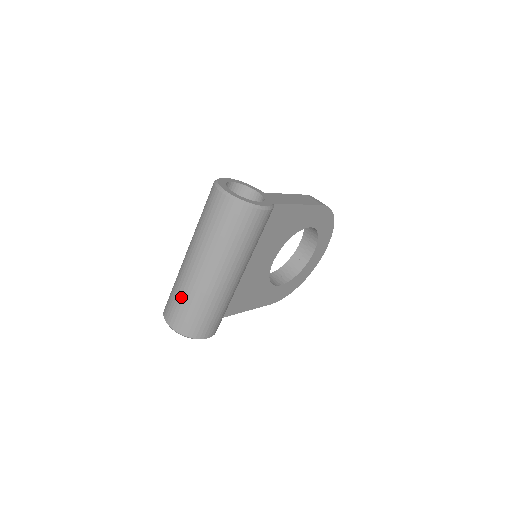
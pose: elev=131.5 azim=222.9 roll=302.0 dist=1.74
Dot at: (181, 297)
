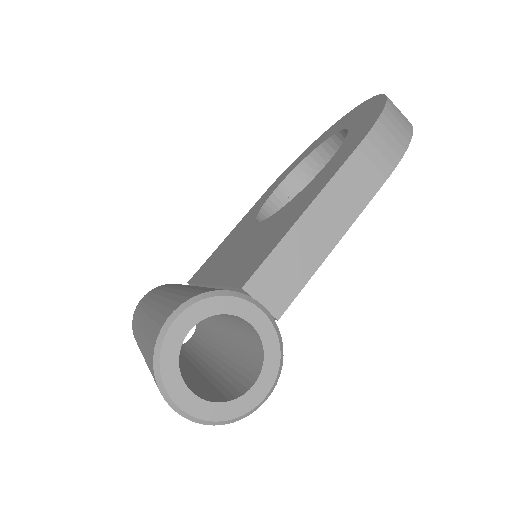
Dot at: occluded
